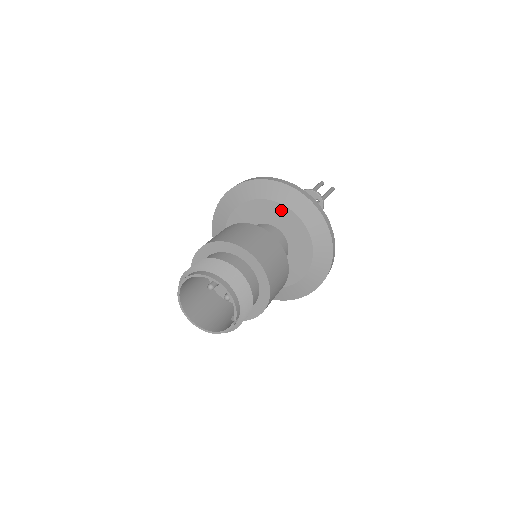
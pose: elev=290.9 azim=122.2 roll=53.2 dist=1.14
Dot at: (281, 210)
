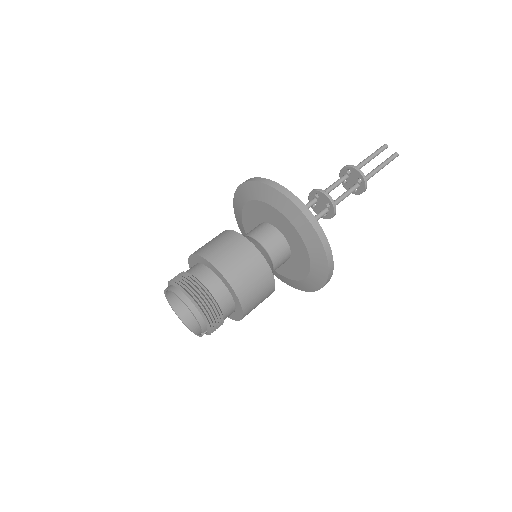
Dot at: (280, 217)
